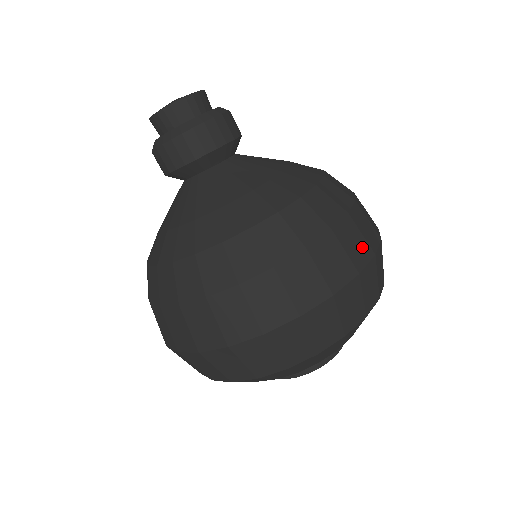
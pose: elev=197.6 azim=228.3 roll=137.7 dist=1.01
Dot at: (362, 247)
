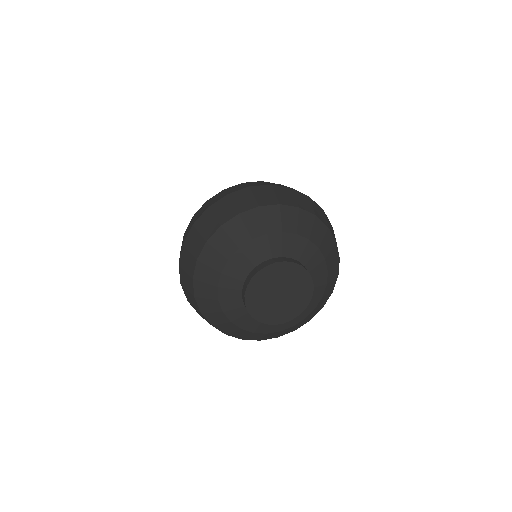
Dot at: occluded
